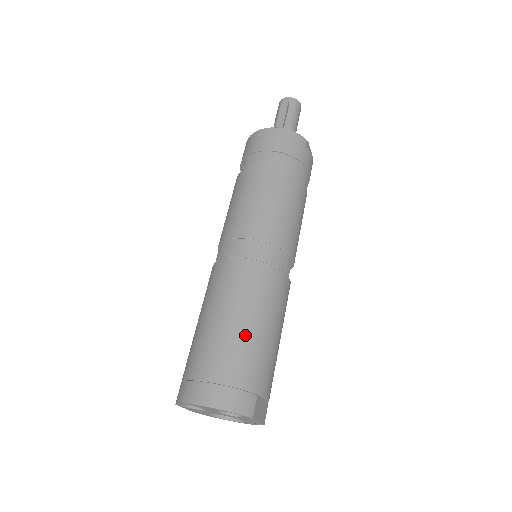
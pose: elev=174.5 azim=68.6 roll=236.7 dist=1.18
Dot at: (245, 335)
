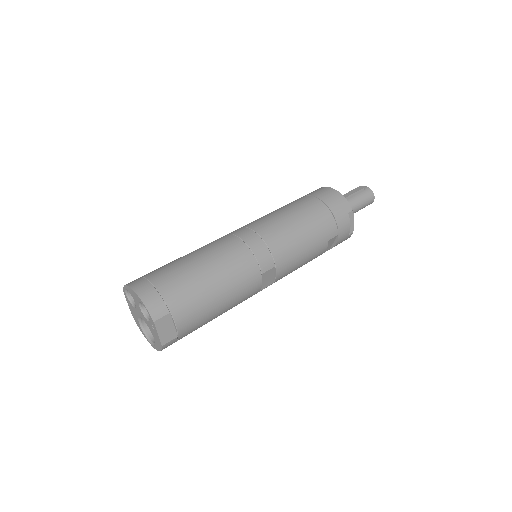
Dot at: (196, 273)
